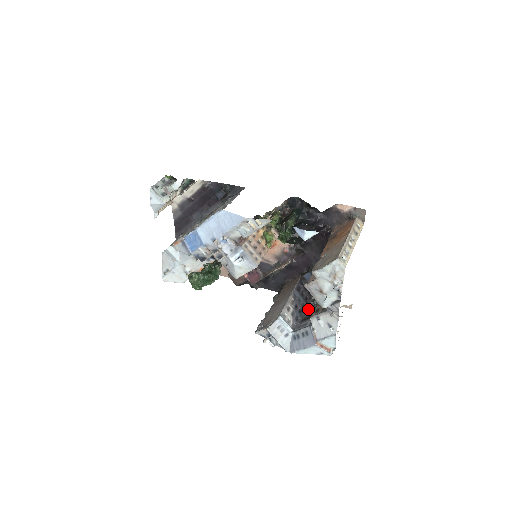
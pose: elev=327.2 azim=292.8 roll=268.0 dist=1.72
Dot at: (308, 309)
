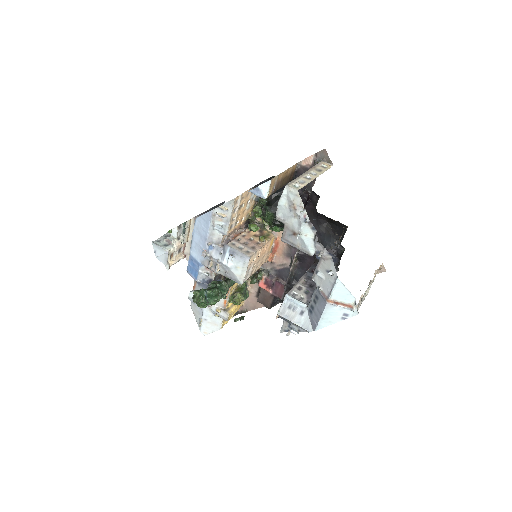
Dot at: occluded
